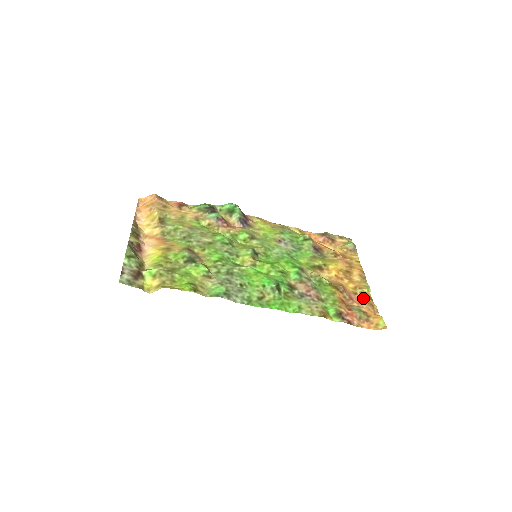
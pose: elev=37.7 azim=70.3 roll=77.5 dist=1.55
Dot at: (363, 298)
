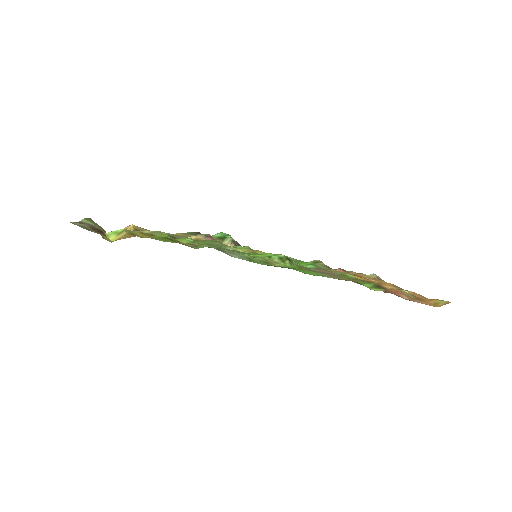
Dot at: occluded
